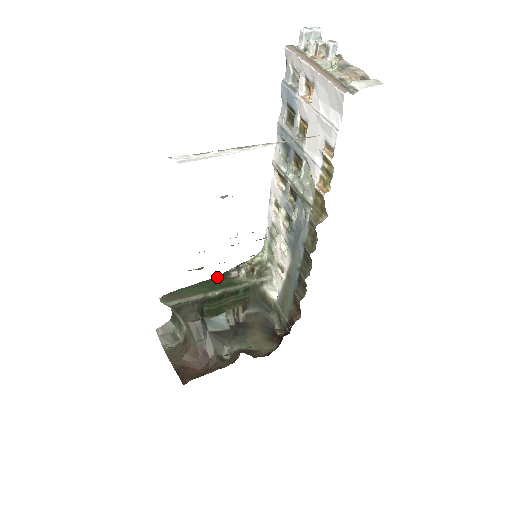
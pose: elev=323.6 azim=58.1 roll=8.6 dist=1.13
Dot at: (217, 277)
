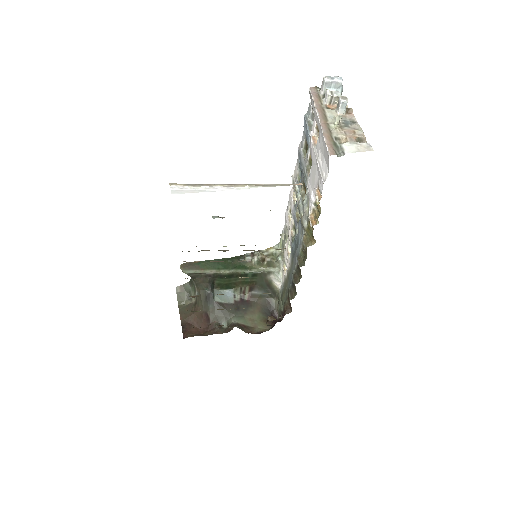
Dot at: (233, 258)
